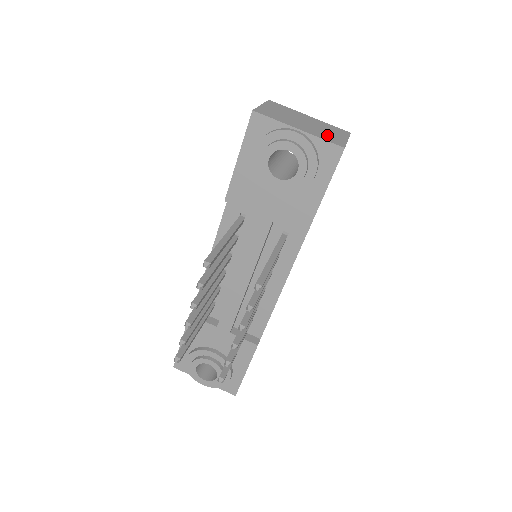
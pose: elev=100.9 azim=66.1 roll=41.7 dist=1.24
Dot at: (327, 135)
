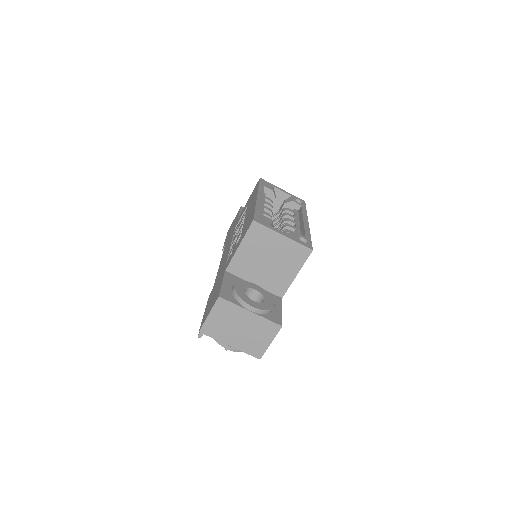
Dot at: (253, 345)
